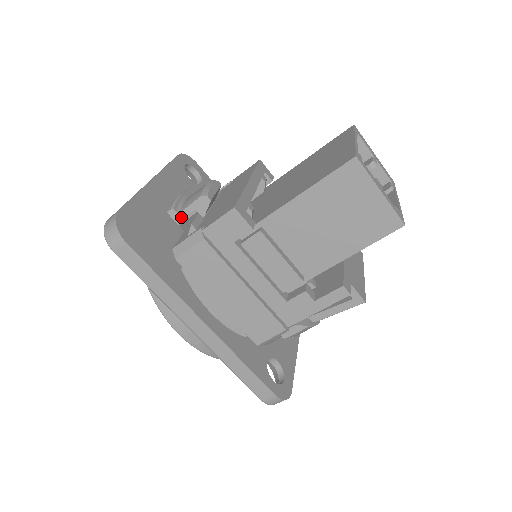
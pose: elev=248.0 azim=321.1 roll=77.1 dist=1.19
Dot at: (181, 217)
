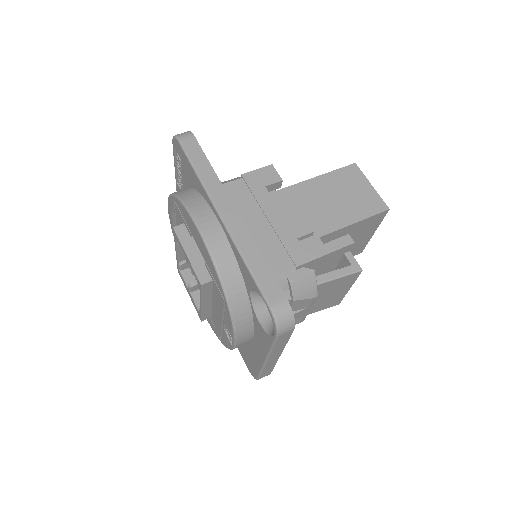
Dot at: occluded
